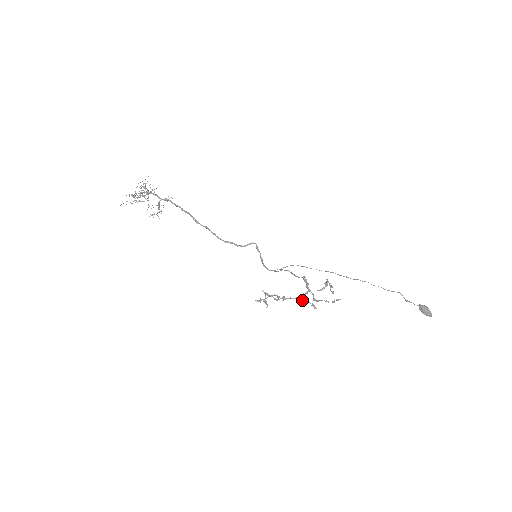
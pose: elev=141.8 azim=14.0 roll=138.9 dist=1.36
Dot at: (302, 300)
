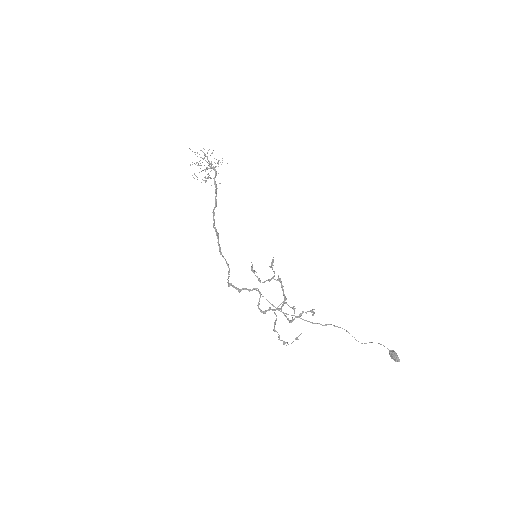
Dot at: (284, 300)
